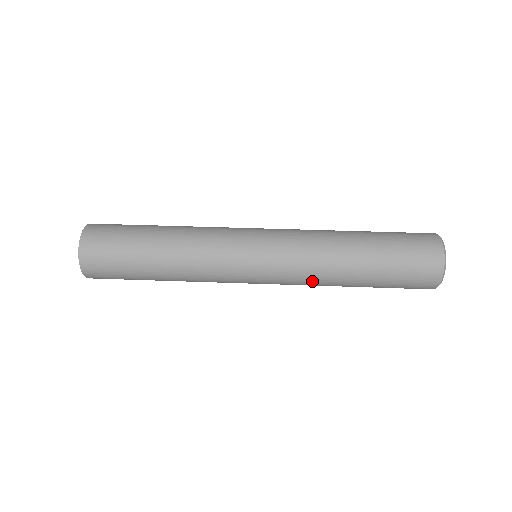
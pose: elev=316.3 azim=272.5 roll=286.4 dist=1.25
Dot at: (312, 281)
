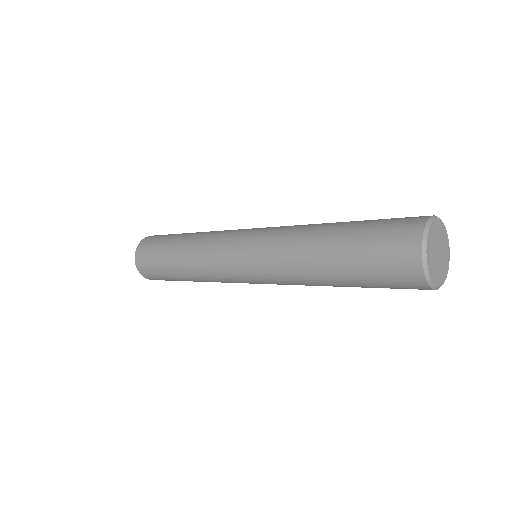
Dot at: (291, 279)
